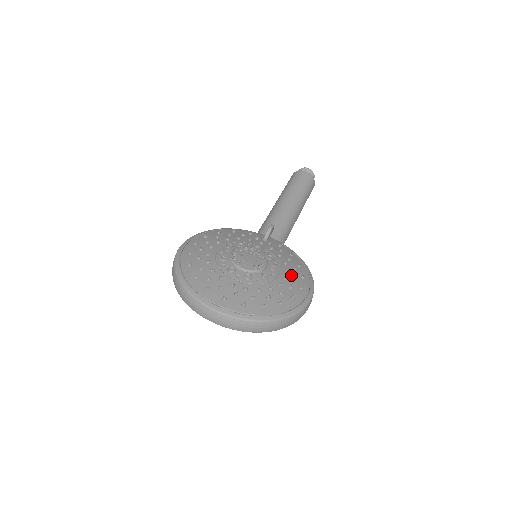
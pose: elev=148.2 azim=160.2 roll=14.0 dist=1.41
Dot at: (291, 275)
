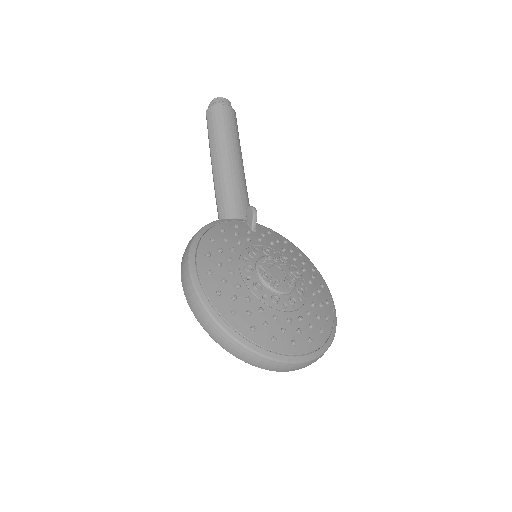
Dot at: (308, 274)
